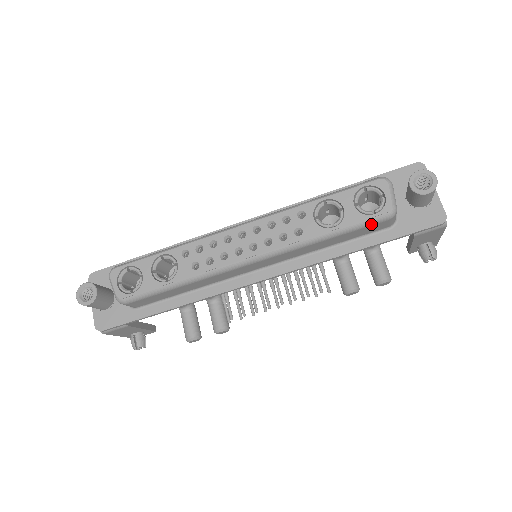
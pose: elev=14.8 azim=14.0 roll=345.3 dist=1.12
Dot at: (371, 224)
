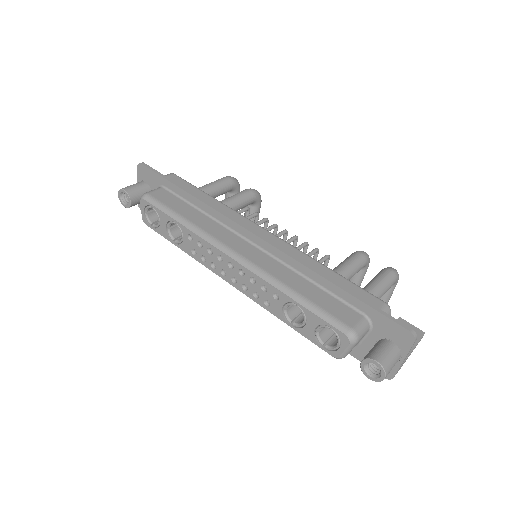
Dot at: occluded
